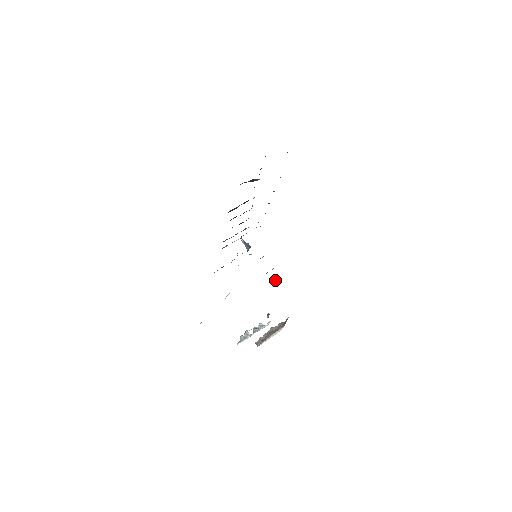
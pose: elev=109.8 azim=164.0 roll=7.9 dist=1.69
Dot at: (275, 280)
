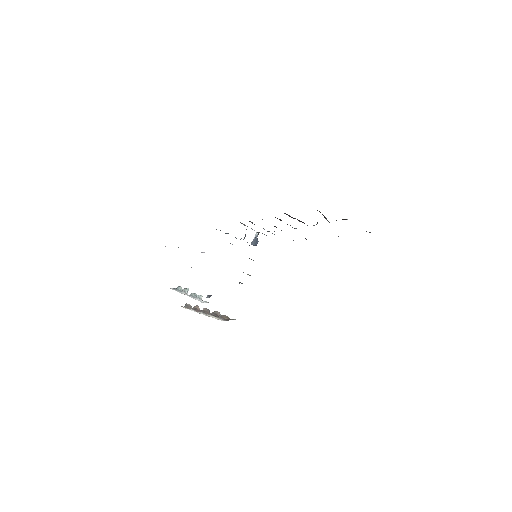
Dot at: (242, 283)
